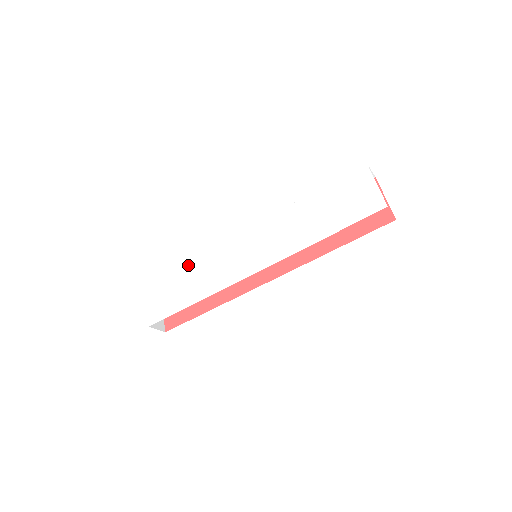
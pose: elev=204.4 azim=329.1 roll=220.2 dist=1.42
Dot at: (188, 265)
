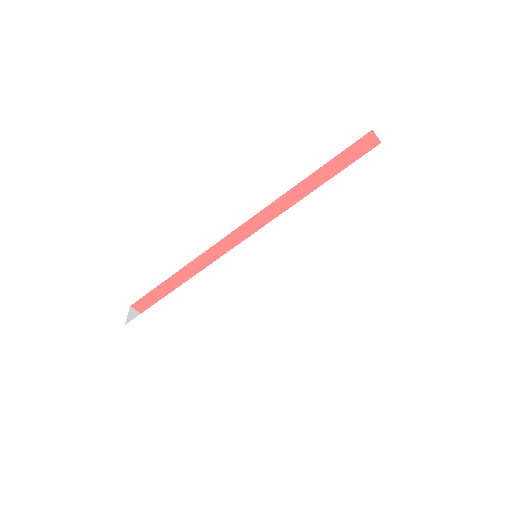
Dot at: (177, 295)
